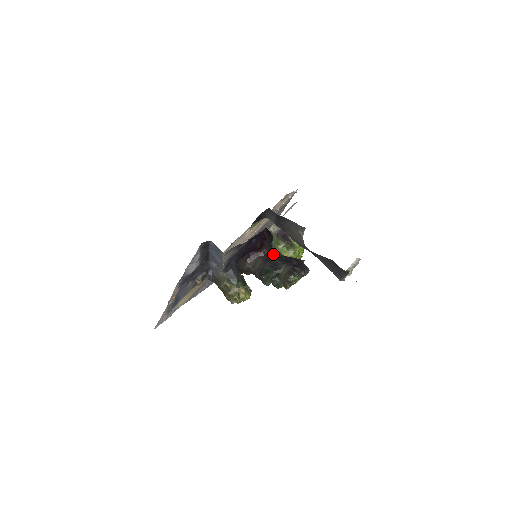
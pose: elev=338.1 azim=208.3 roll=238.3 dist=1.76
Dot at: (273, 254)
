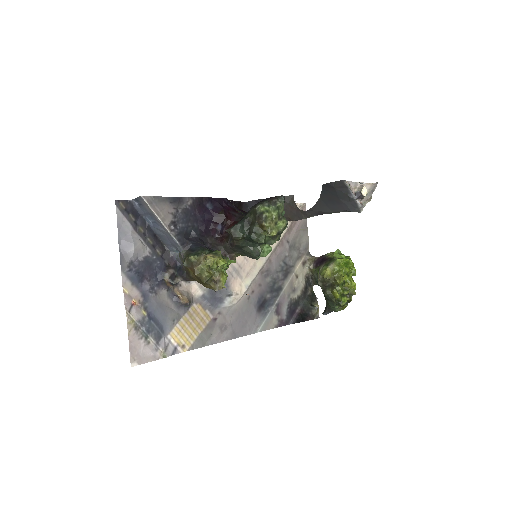
Dot at: occluded
